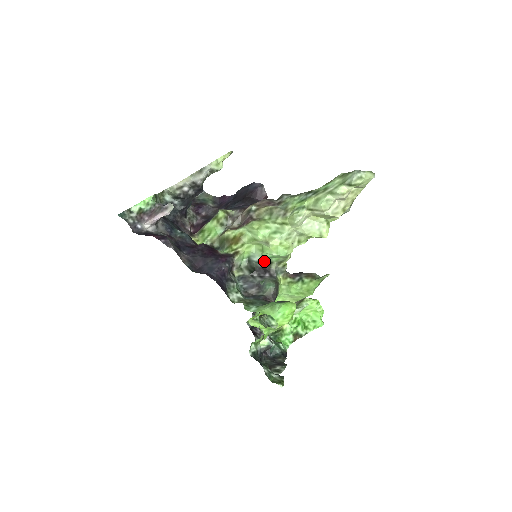
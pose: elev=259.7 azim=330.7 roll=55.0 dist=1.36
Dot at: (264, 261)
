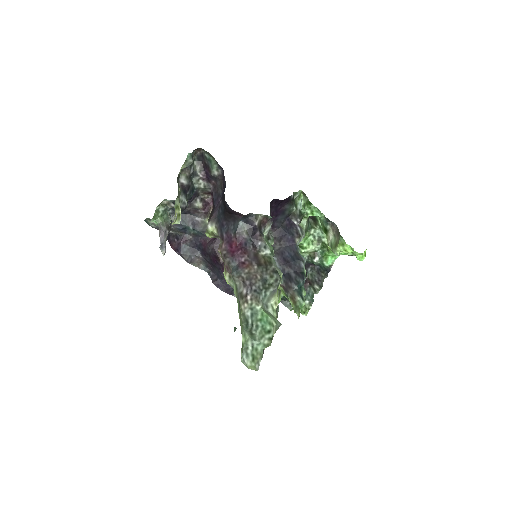
Dot at: occluded
